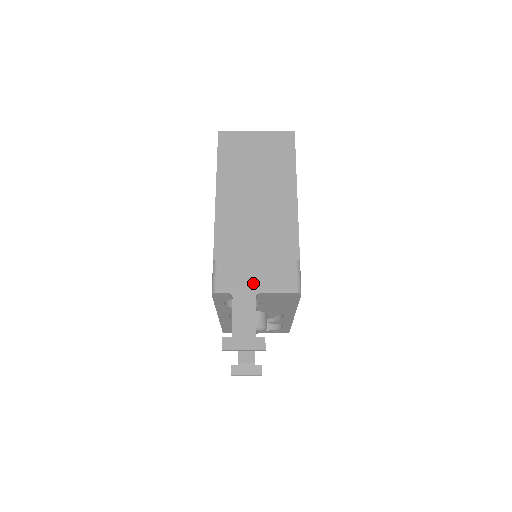
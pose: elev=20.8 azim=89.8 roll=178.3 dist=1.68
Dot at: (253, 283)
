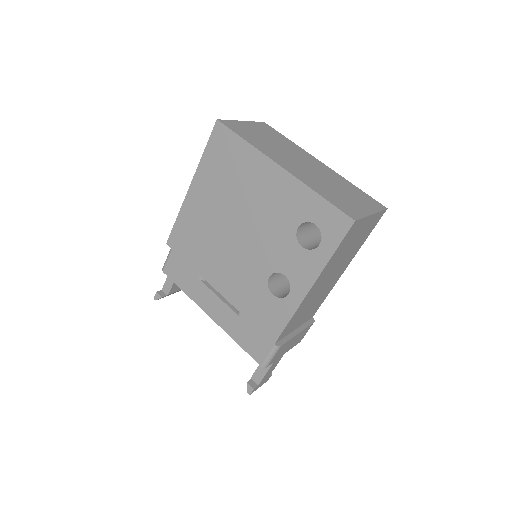
Dot at: (287, 349)
